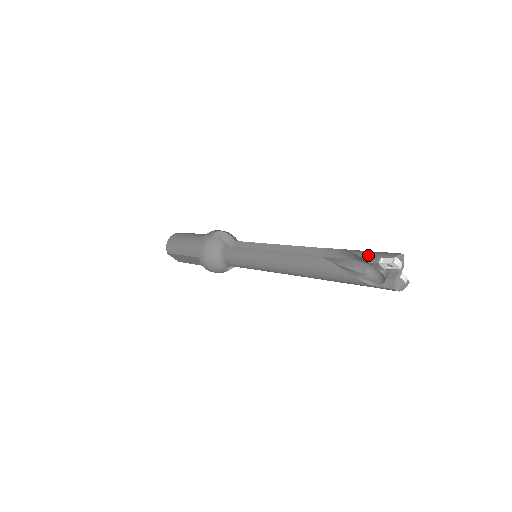
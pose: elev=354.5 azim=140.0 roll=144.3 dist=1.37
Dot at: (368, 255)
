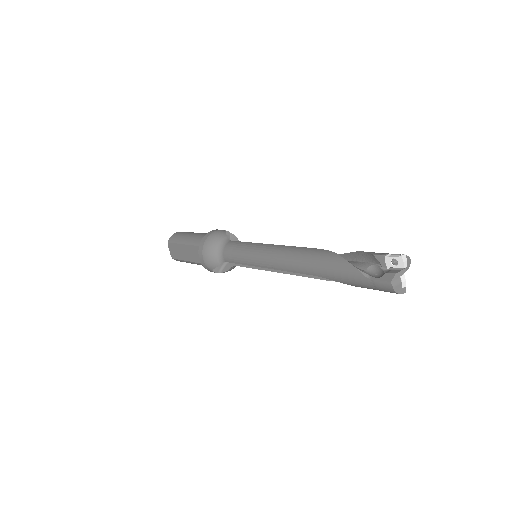
Dot at: occluded
